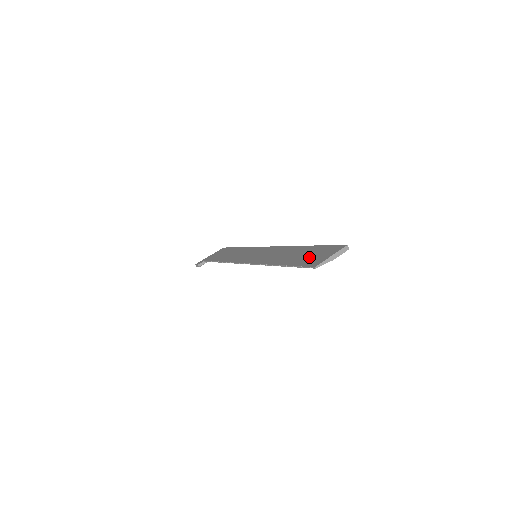
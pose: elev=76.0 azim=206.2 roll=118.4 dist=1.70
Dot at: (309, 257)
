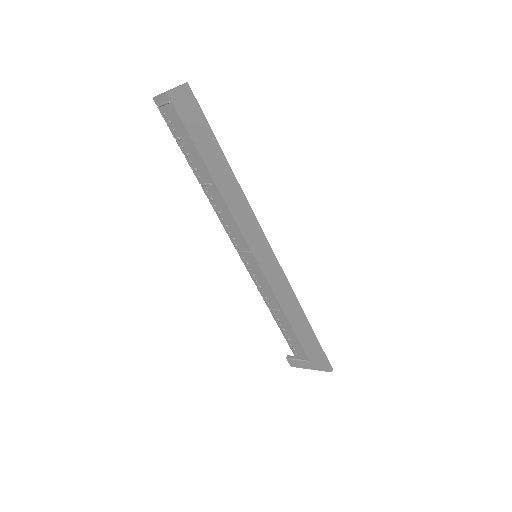
Dot at: occluded
